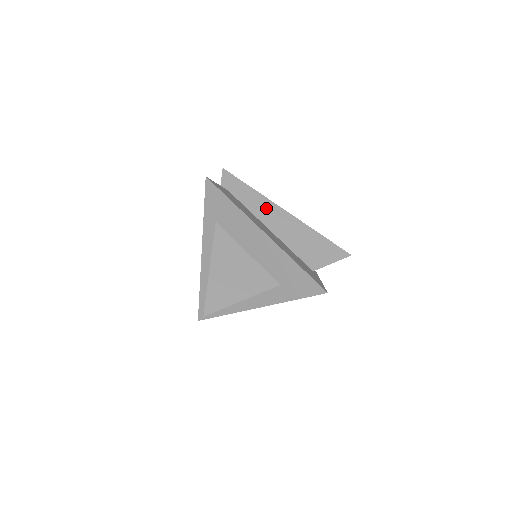
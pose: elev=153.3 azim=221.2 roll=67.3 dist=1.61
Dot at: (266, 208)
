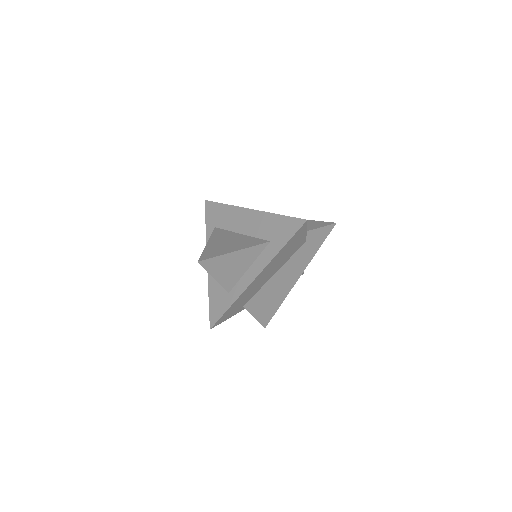
Dot at: occluded
